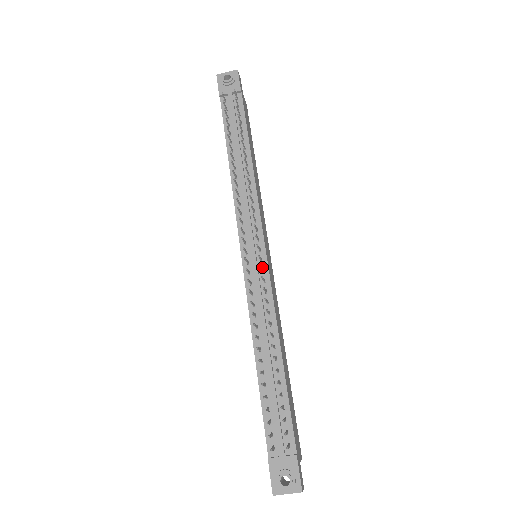
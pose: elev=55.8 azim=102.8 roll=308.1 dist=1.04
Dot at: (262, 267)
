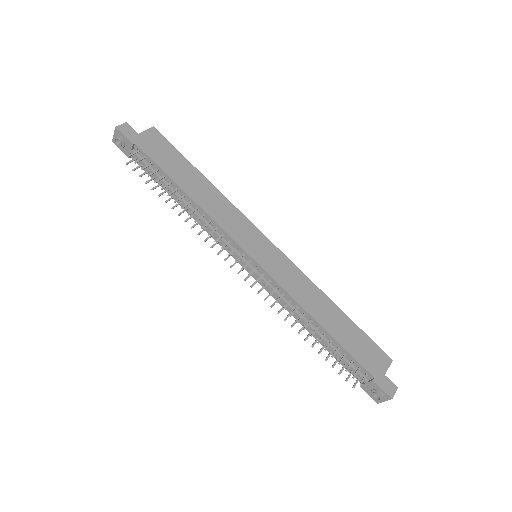
Dot at: (261, 272)
